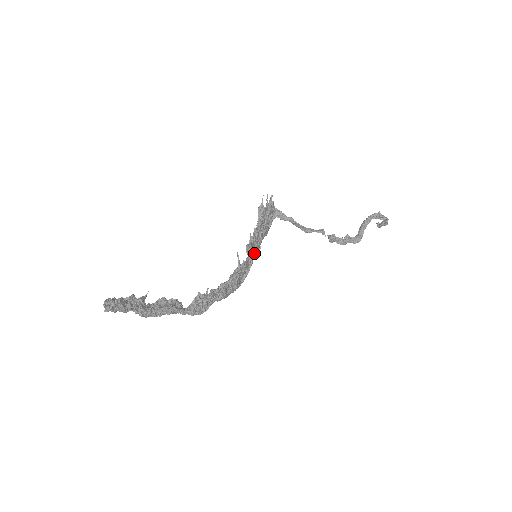
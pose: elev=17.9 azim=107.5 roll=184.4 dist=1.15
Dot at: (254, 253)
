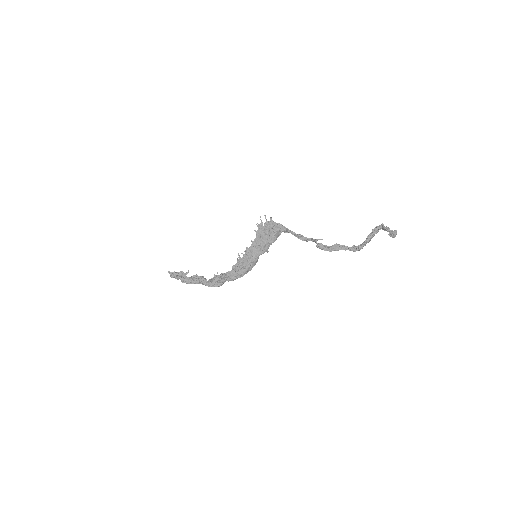
Dot at: (256, 254)
